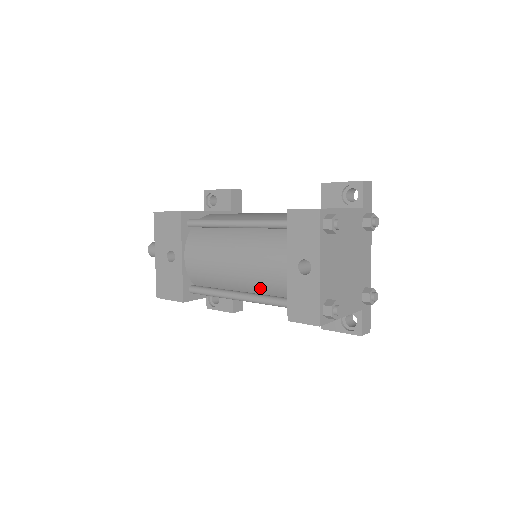
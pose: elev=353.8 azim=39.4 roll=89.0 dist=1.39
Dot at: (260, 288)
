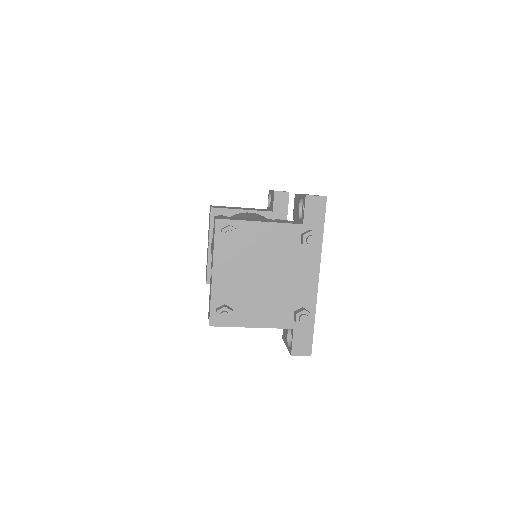
Dot at: occluded
